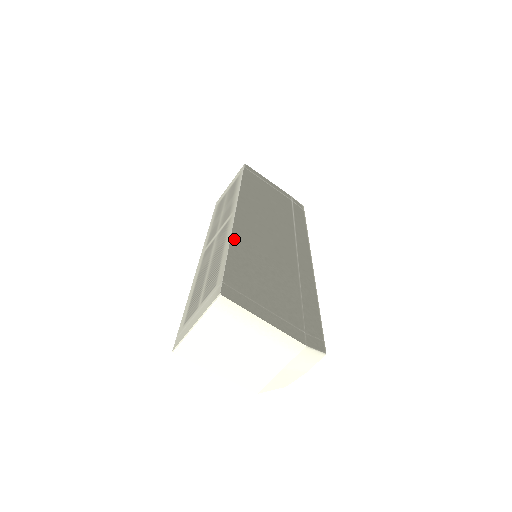
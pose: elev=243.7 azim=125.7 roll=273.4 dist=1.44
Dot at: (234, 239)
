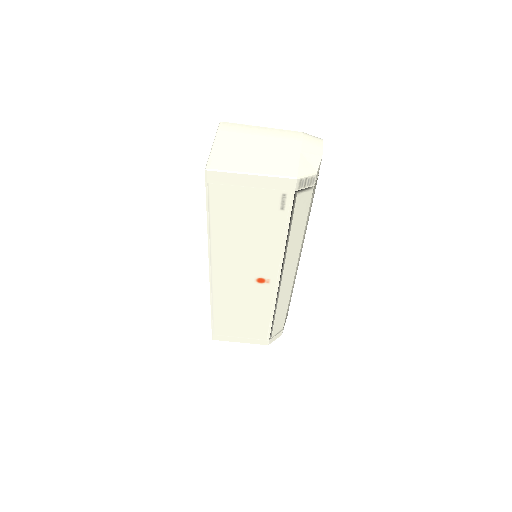
Dot at: occluded
